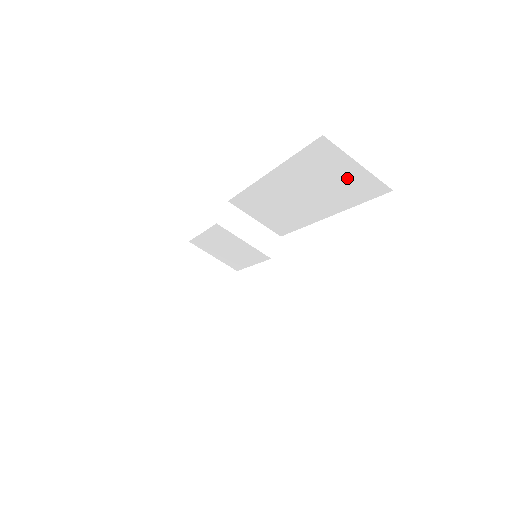
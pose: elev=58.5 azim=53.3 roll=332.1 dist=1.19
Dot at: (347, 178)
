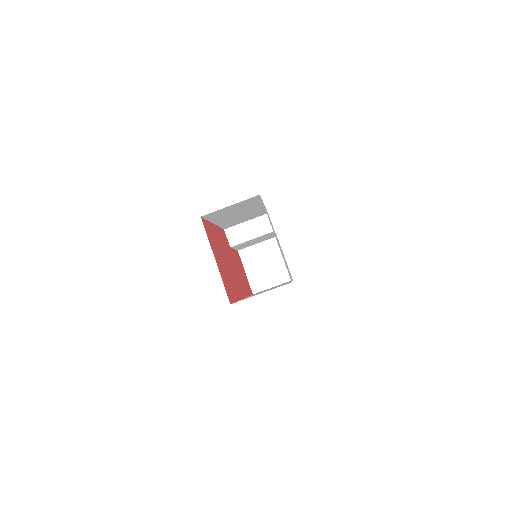
Dot at: (238, 206)
